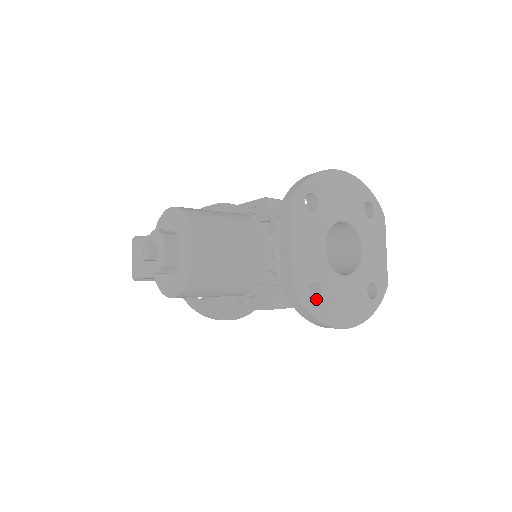
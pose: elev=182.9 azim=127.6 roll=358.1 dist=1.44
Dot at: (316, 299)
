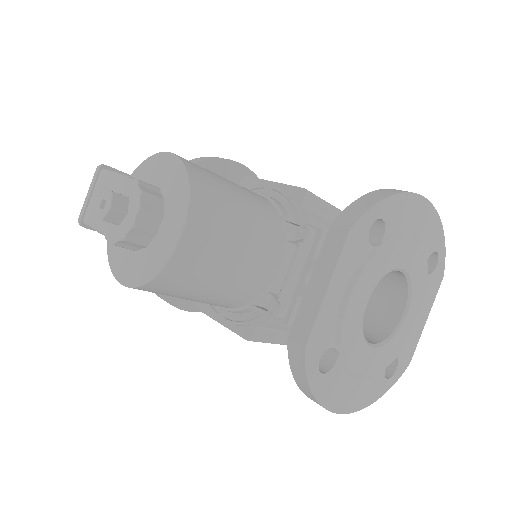
Dot at: (326, 369)
